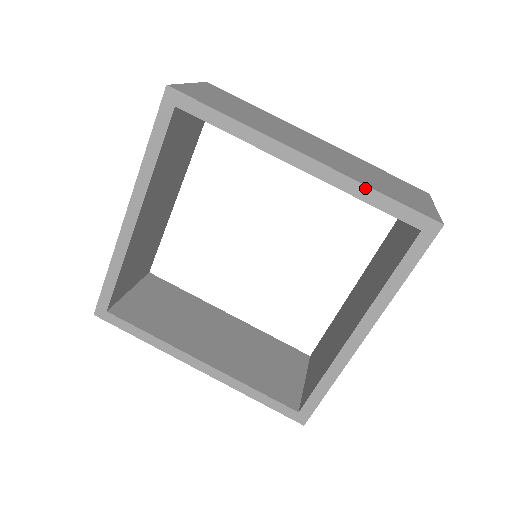
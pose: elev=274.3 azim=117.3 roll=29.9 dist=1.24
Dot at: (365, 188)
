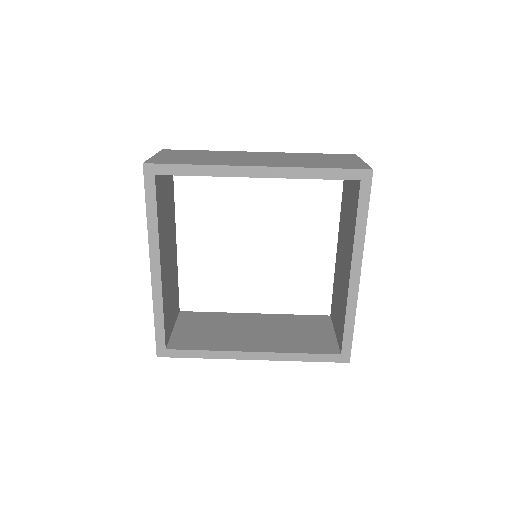
Dot at: (310, 170)
